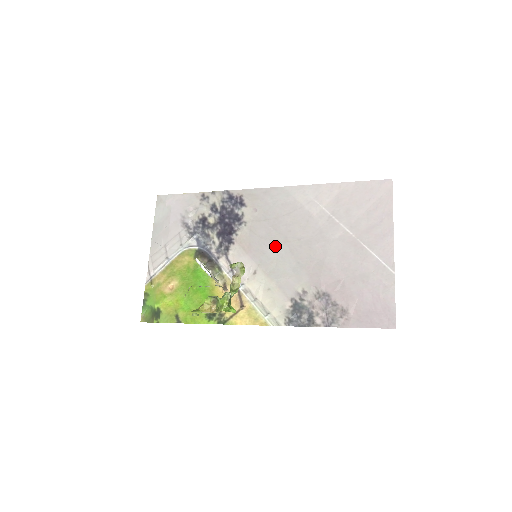
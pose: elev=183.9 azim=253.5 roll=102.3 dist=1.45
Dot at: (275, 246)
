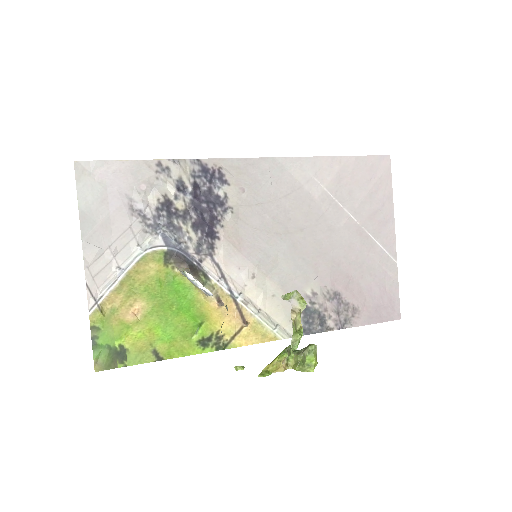
Dot at: (274, 240)
